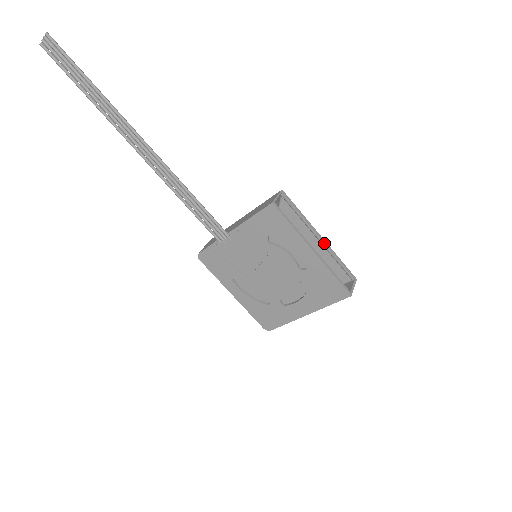
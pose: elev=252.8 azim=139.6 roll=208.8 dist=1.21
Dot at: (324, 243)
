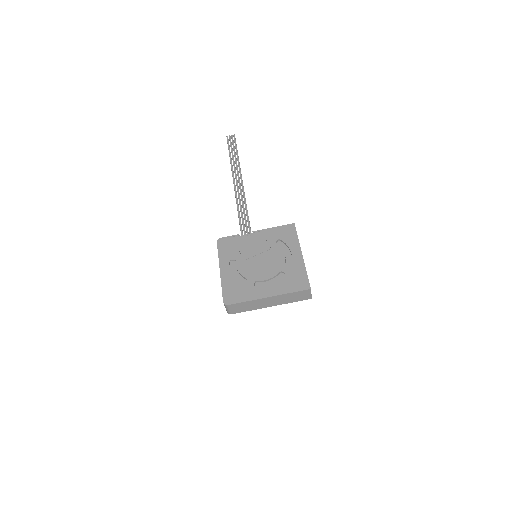
Dot at: occluded
